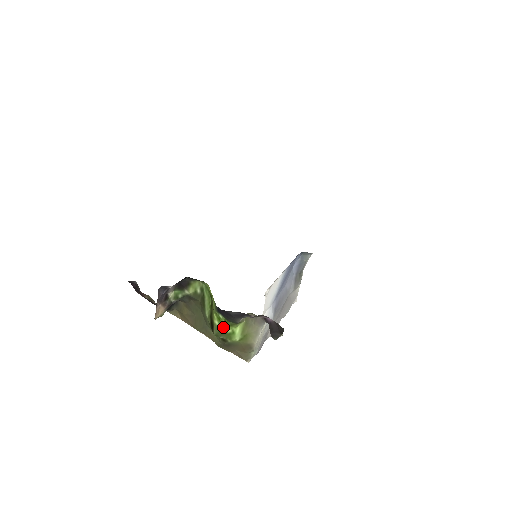
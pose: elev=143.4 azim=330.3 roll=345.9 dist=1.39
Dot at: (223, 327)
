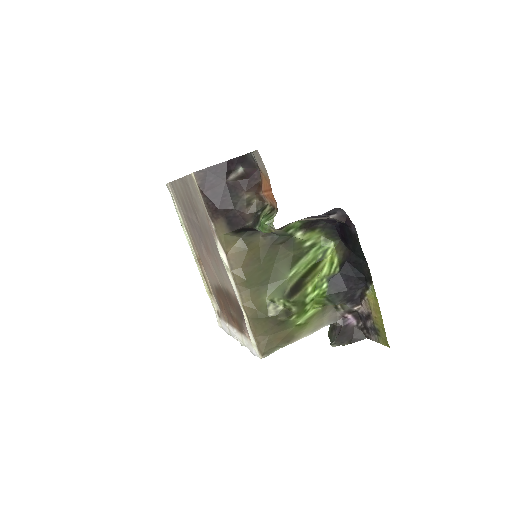
Dot at: (311, 298)
